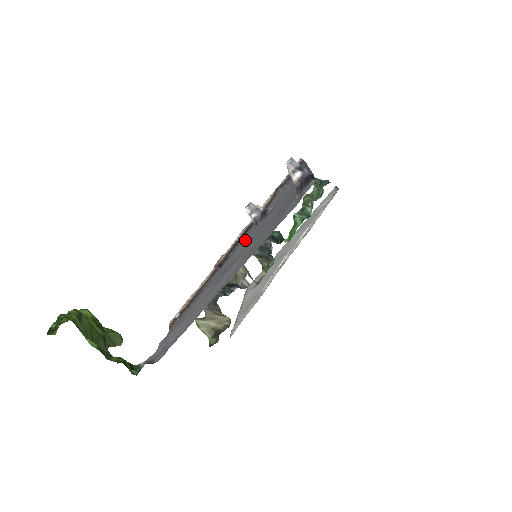
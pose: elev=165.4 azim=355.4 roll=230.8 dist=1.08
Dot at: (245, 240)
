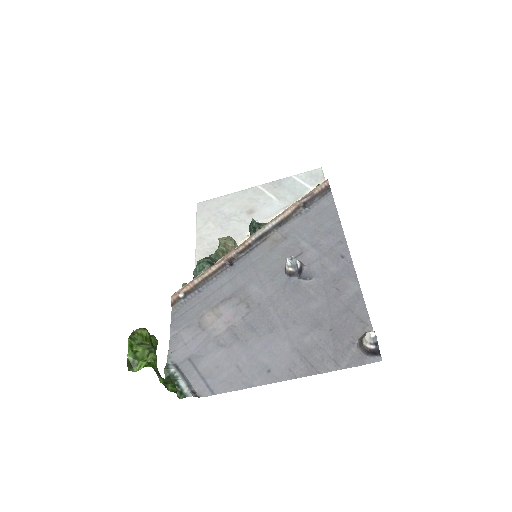
Dot at: (270, 273)
